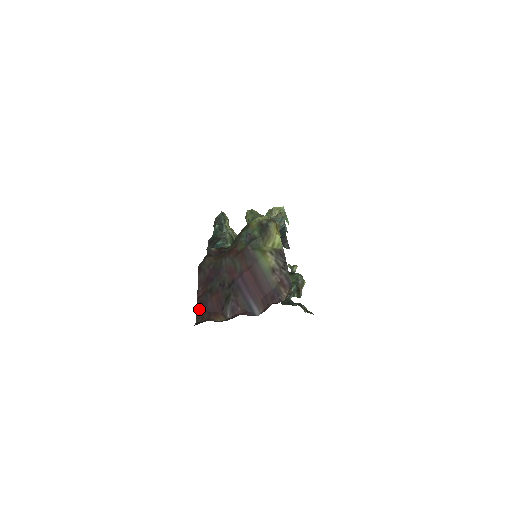
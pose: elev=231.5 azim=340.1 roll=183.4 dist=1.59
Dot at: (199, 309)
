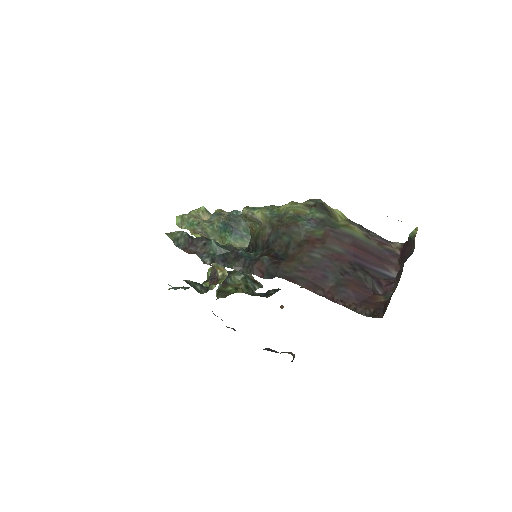
Dot at: (350, 306)
